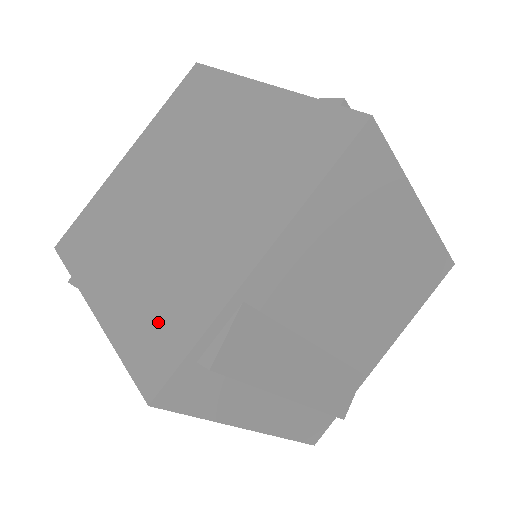
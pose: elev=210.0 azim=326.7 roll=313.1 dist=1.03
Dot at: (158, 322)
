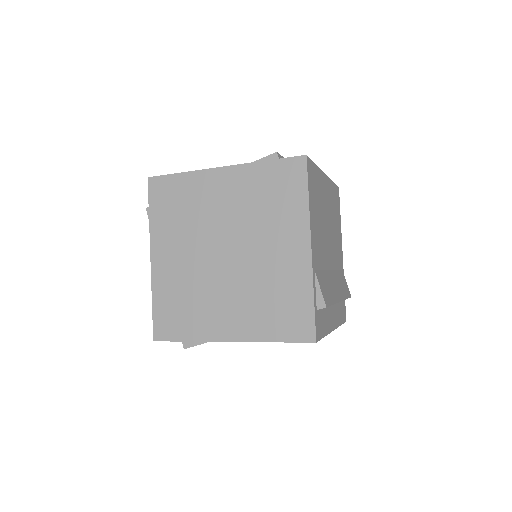
Dot at: (282, 311)
